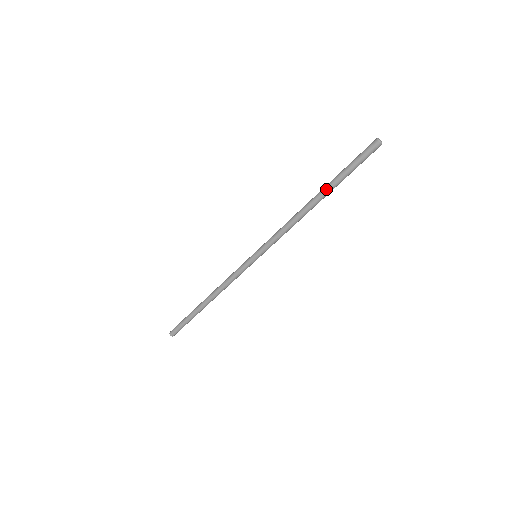
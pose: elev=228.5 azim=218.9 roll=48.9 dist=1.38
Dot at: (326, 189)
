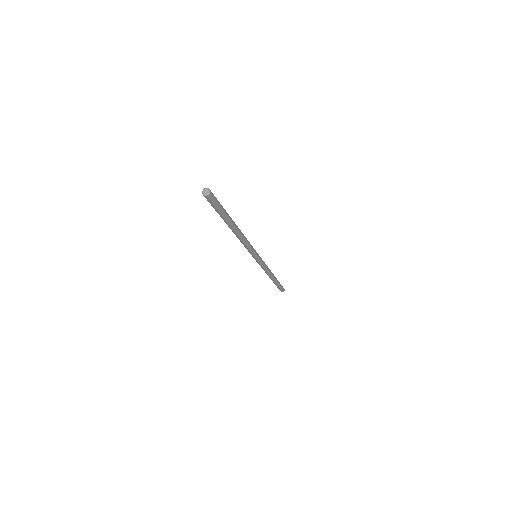
Dot at: occluded
